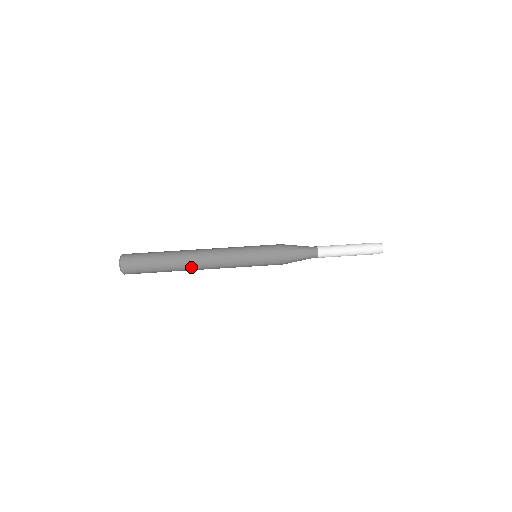
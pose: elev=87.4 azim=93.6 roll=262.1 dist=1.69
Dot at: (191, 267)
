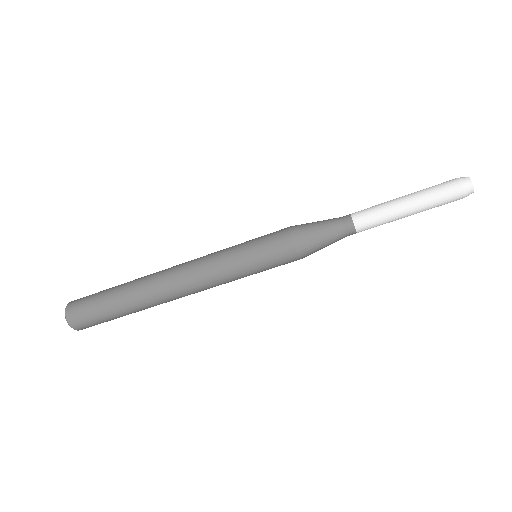
Dot at: occluded
